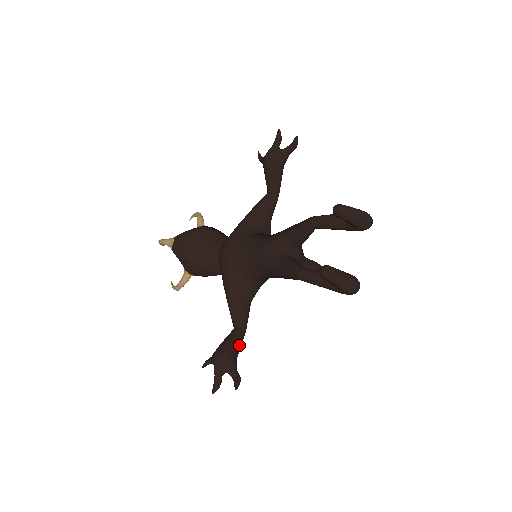
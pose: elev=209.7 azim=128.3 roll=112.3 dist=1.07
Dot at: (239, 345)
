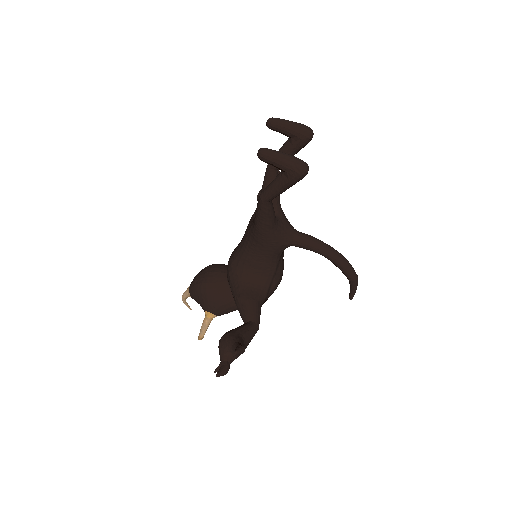
Dot at: (247, 331)
